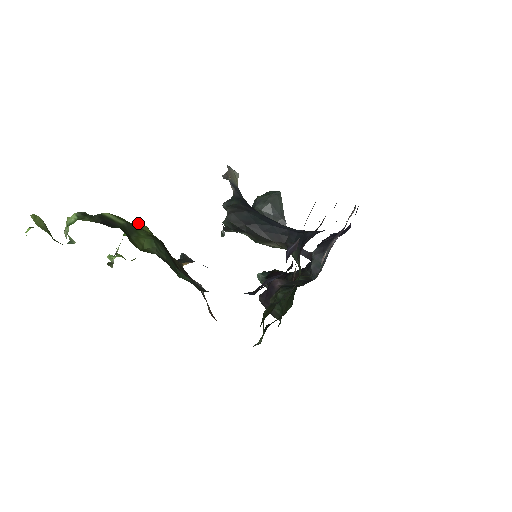
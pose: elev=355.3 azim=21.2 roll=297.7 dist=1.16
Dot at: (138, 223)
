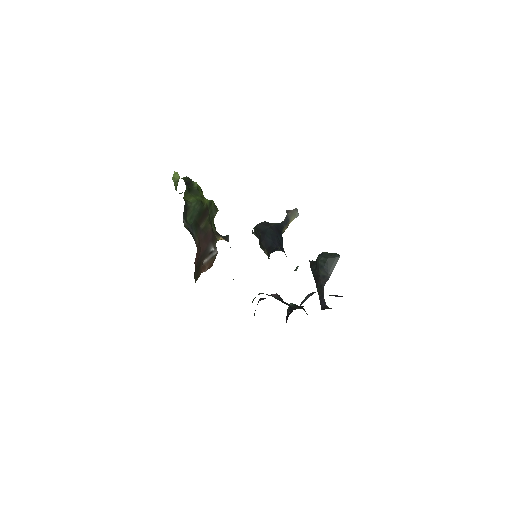
Dot at: (212, 201)
